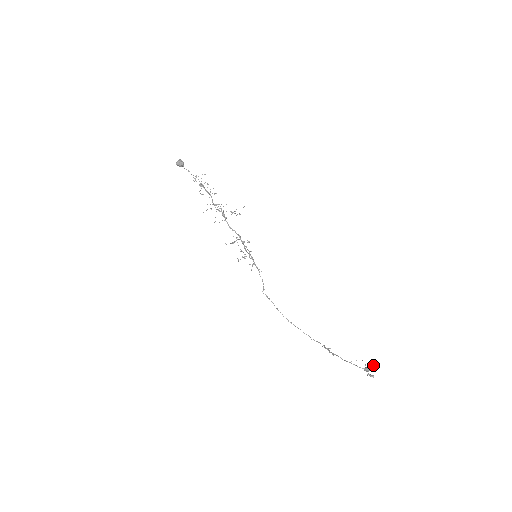
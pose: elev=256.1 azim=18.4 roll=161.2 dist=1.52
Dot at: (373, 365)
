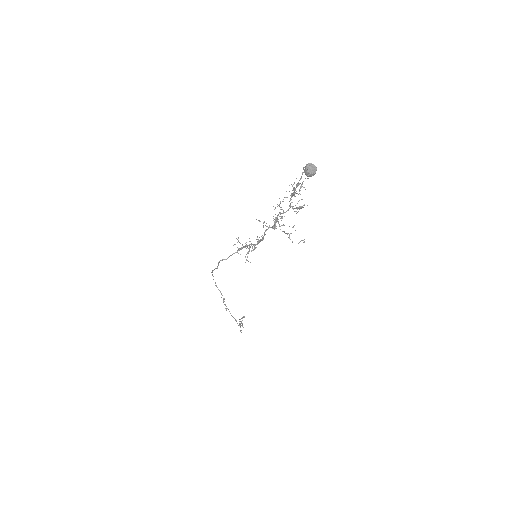
Dot at: (244, 317)
